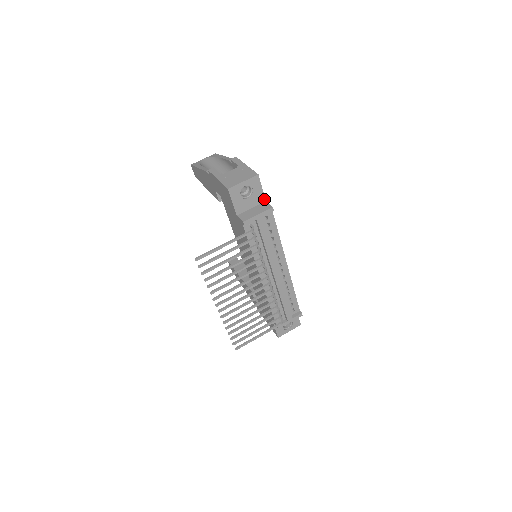
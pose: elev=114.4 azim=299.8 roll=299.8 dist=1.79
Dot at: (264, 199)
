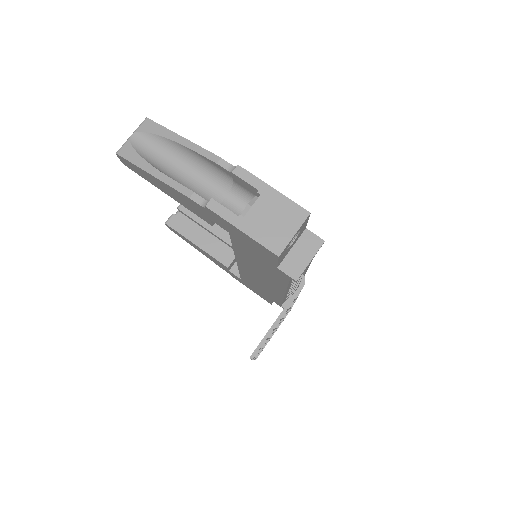
Dot at: (305, 228)
